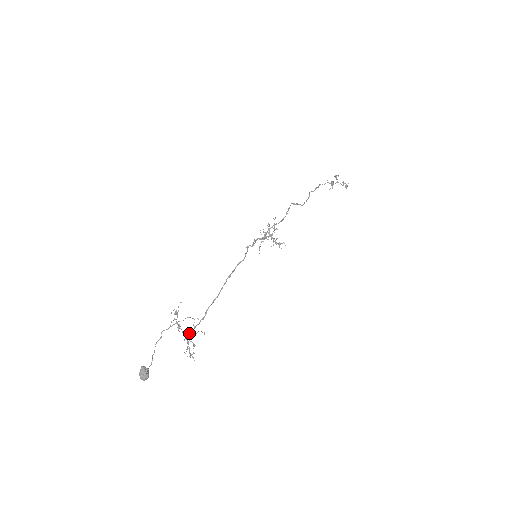
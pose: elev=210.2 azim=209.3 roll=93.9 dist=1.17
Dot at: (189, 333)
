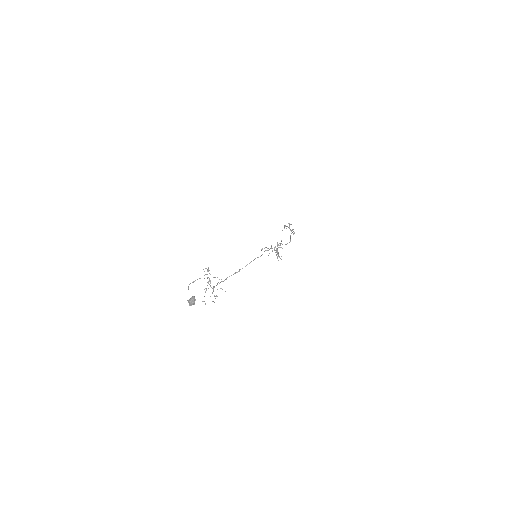
Dot at: (214, 287)
